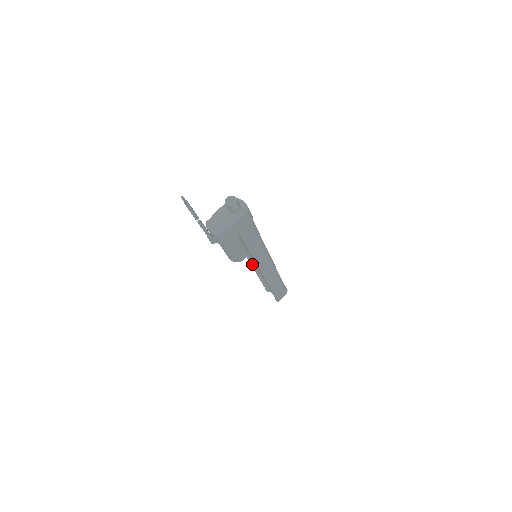
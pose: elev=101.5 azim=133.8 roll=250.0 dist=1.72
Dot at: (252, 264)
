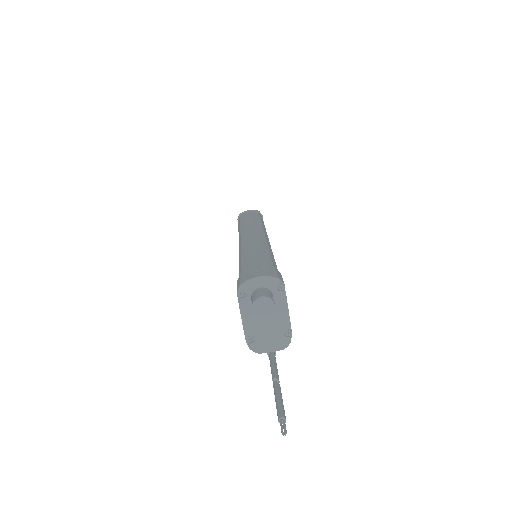
Dot at: occluded
